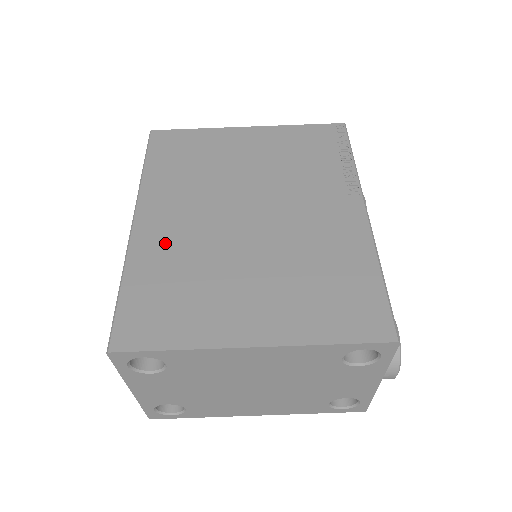
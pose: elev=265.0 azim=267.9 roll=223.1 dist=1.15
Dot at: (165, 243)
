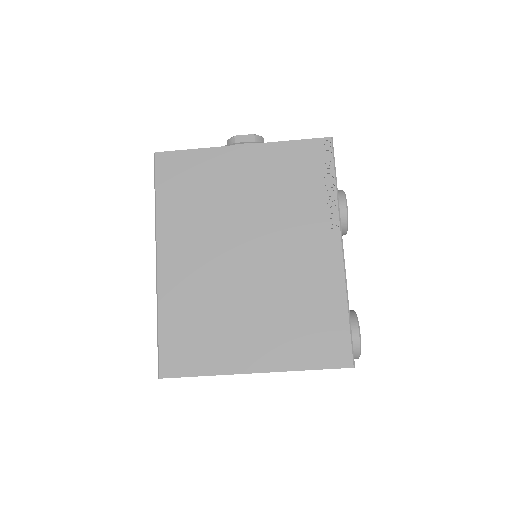
Dot at: (185, 284)
